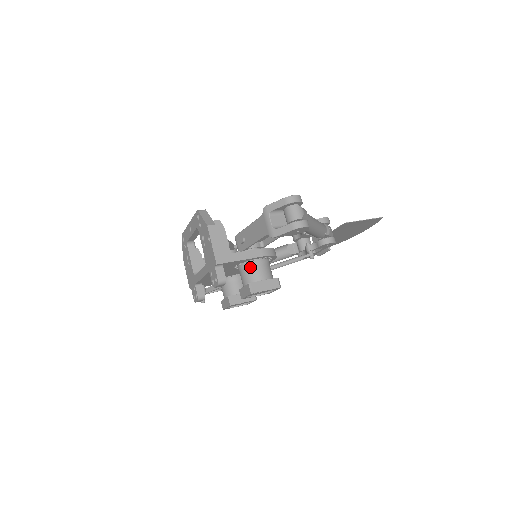
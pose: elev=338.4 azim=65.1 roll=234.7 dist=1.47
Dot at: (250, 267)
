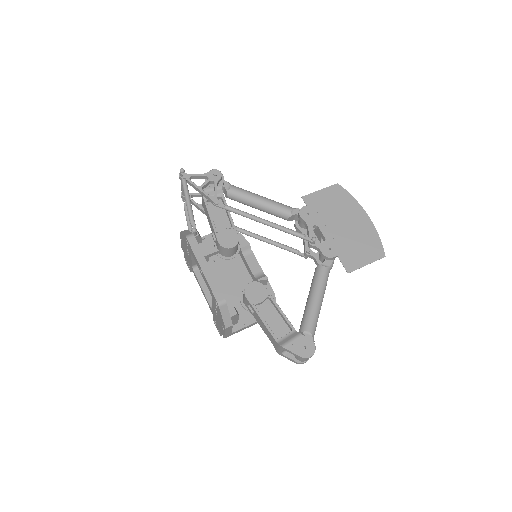
Dot at: occluded
